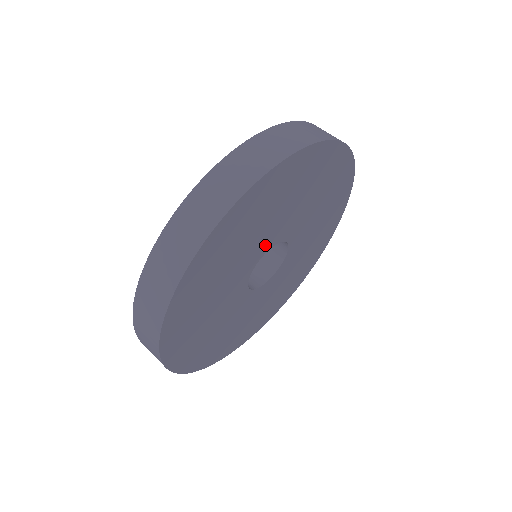
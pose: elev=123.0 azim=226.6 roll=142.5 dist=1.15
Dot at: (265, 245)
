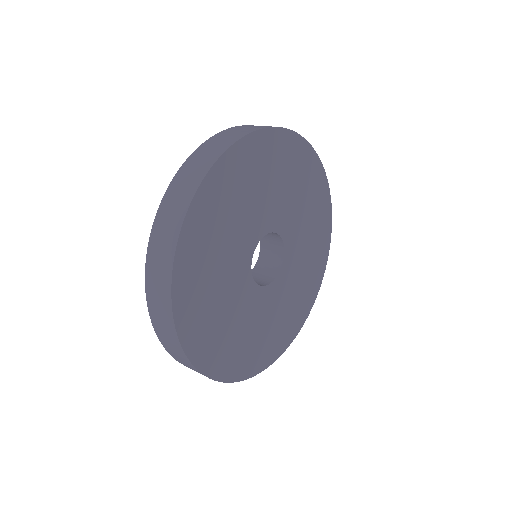
Dot at: (253, 235)
